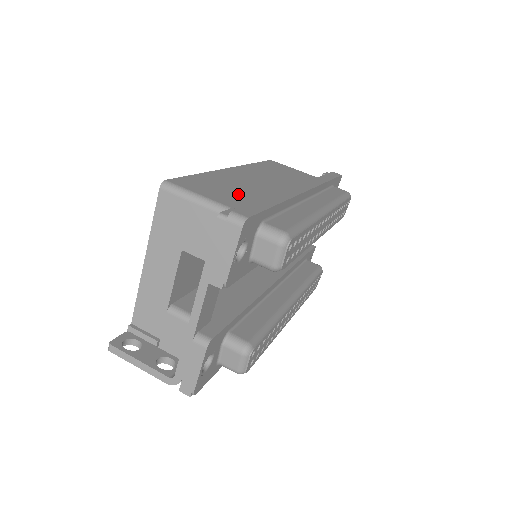
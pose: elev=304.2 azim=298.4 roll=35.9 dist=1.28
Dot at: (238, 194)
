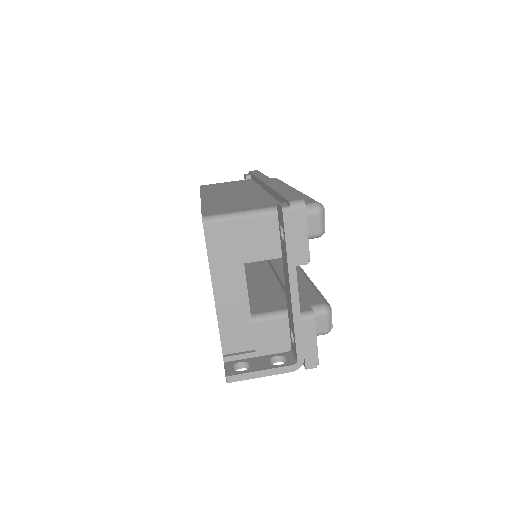
Dot at: (249, 202)
